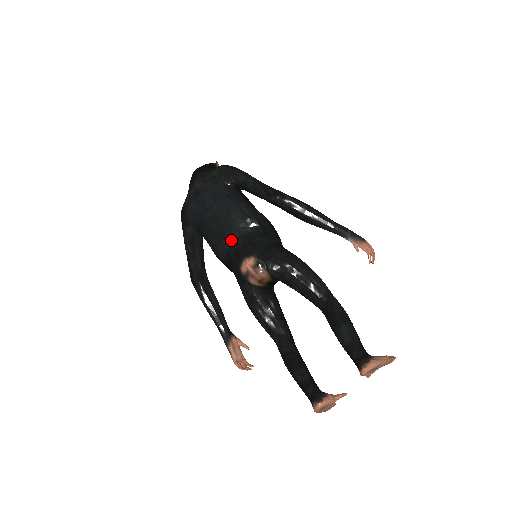
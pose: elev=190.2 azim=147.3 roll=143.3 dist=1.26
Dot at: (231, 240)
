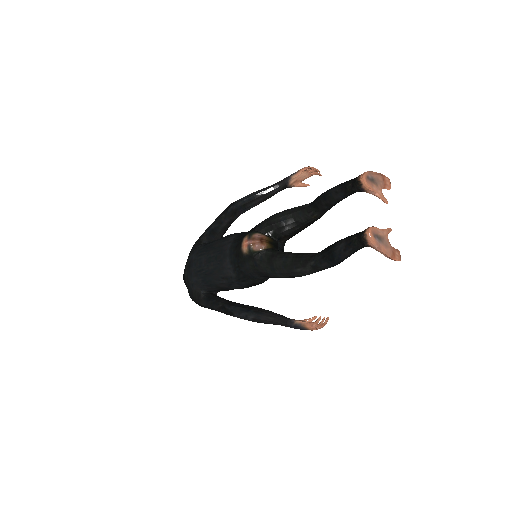
Dot at: (228, 257)
